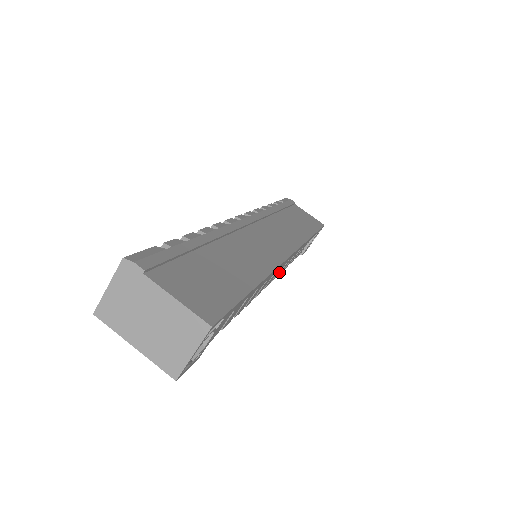
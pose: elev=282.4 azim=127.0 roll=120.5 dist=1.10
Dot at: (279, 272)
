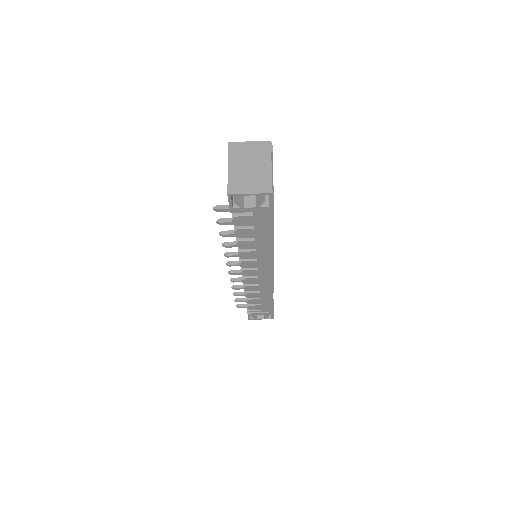
Dot at: (249, 282)
